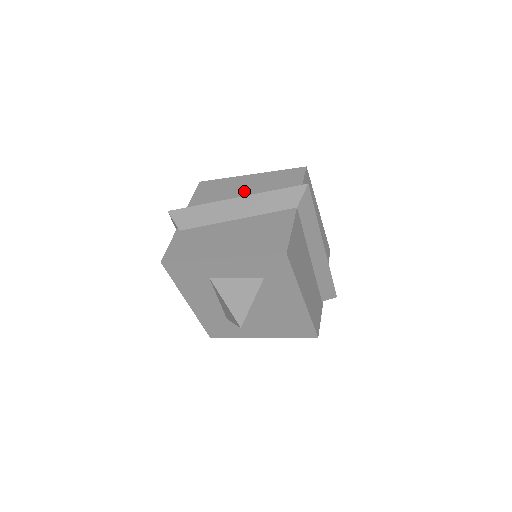
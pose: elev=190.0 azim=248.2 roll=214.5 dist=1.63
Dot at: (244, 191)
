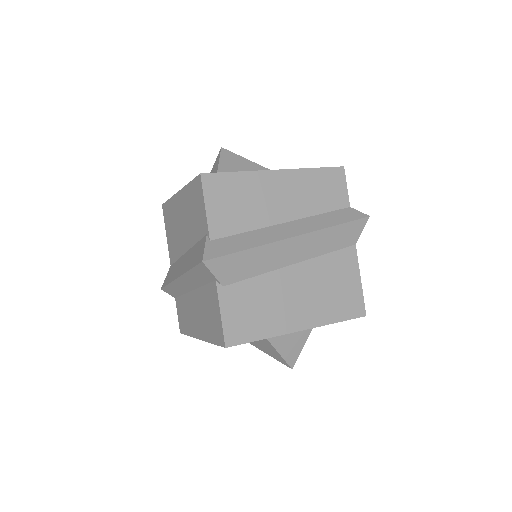
Dot at: (283, 207)
